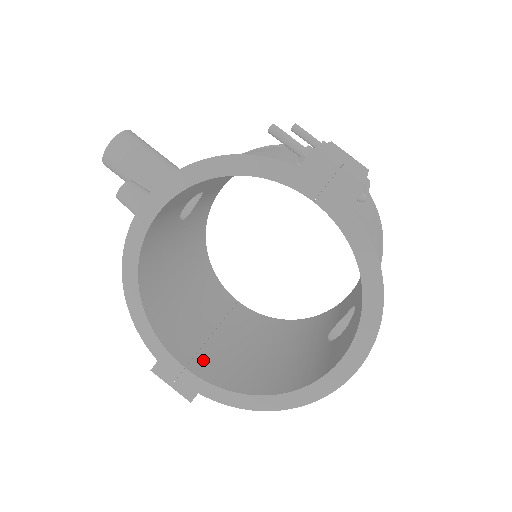
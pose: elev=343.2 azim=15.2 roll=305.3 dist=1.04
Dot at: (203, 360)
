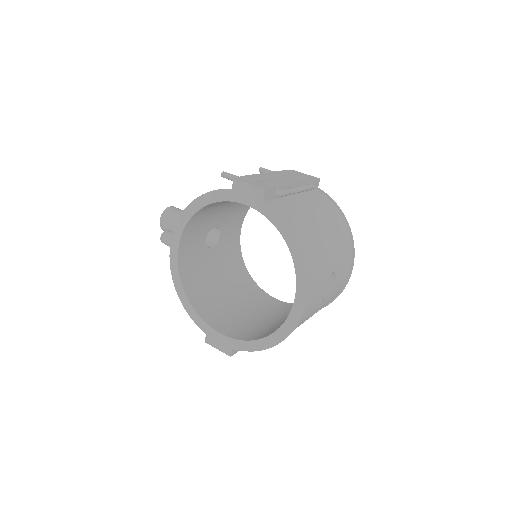
Dot at: (235, 329)
